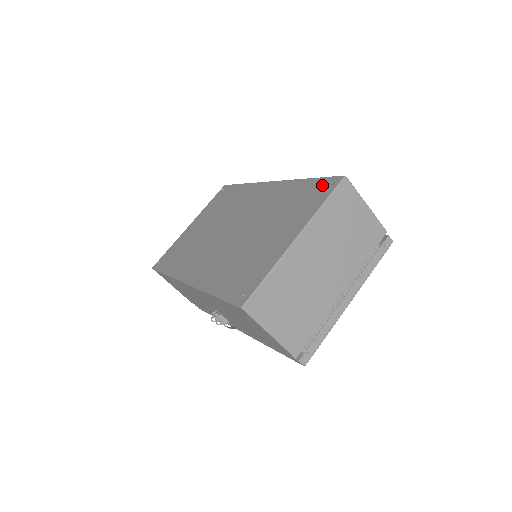
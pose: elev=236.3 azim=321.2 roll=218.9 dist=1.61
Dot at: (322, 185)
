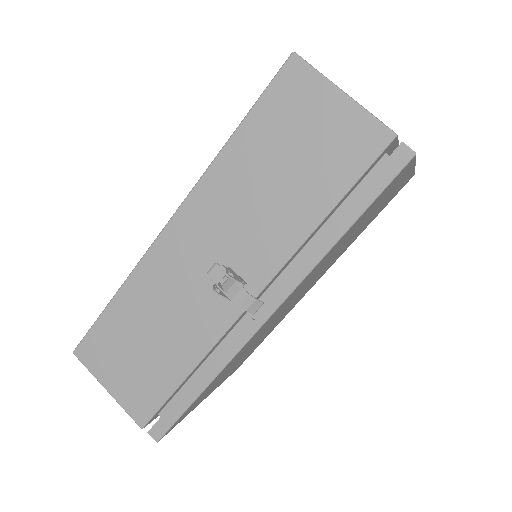
Dot at: occluded
